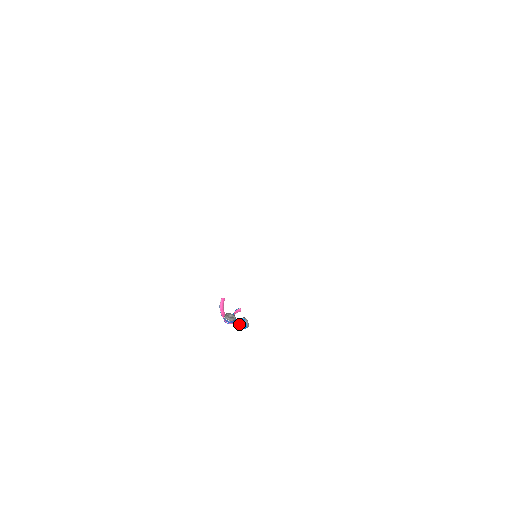
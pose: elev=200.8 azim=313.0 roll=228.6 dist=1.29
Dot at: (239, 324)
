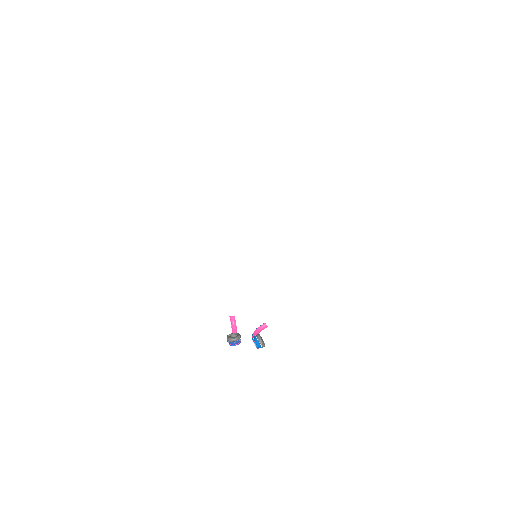
Dot at: (254, 343)
